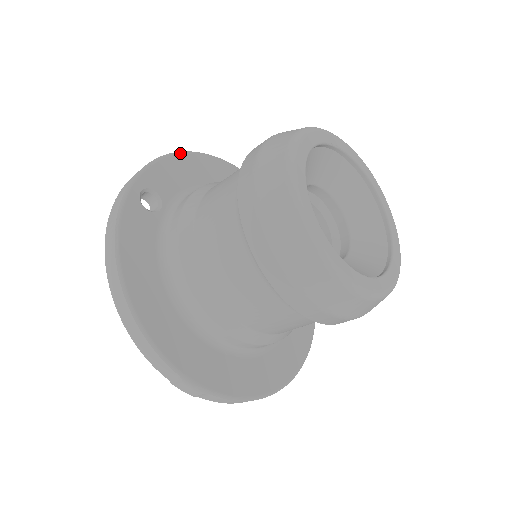
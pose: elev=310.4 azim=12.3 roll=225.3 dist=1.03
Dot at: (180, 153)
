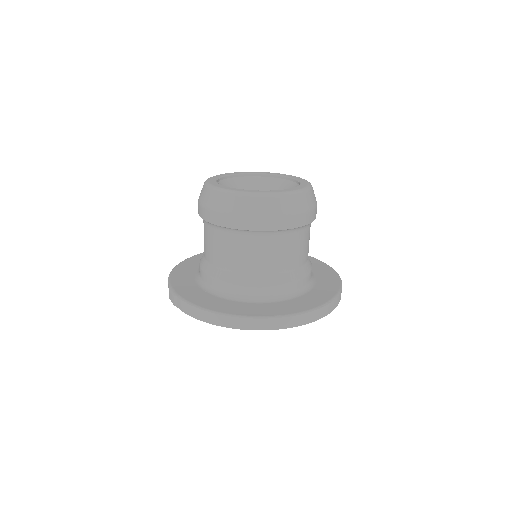
Dot at: occluded
